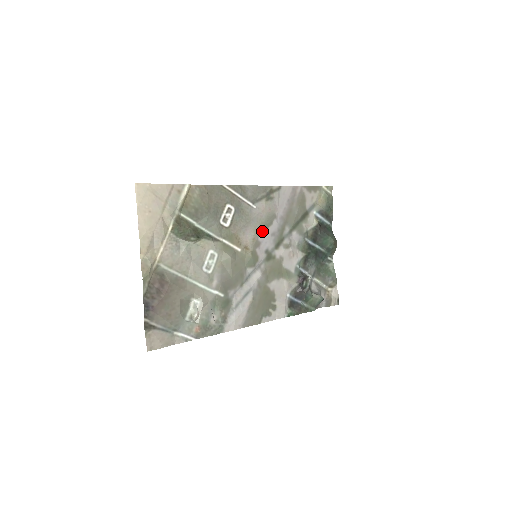
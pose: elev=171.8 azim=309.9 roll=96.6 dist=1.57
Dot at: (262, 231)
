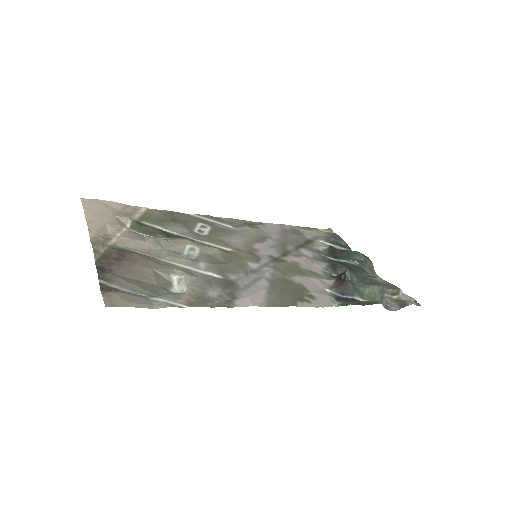
Dot at: (255, 243)
